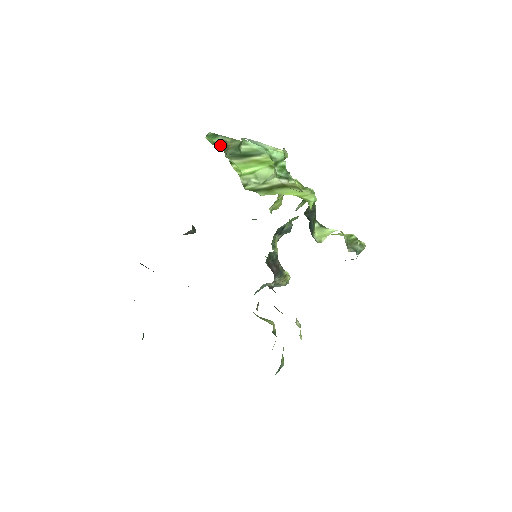
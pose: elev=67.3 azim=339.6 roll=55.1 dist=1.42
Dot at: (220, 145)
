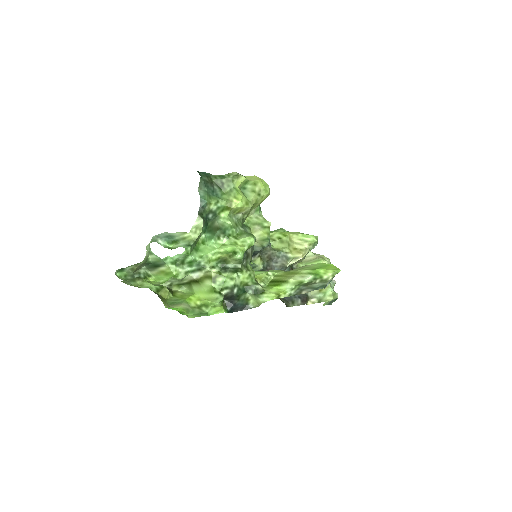
Dot at: (130, 273)
